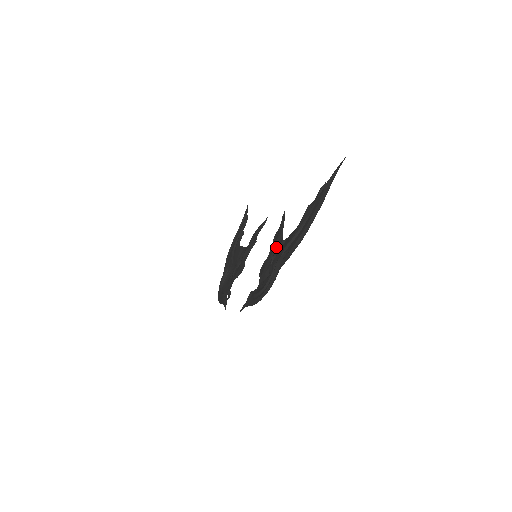
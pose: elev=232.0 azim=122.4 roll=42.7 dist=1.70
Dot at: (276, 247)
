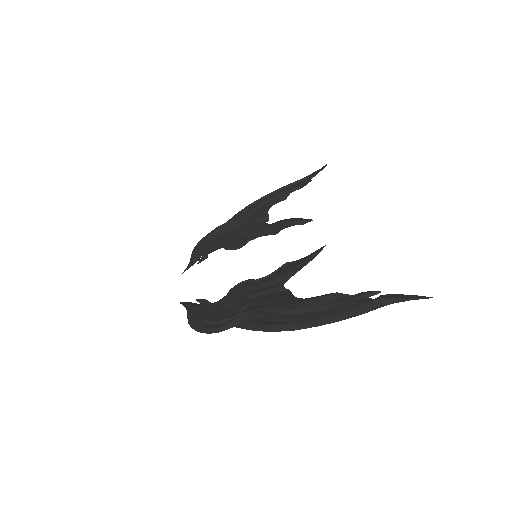
Dot at: (271, 283)
